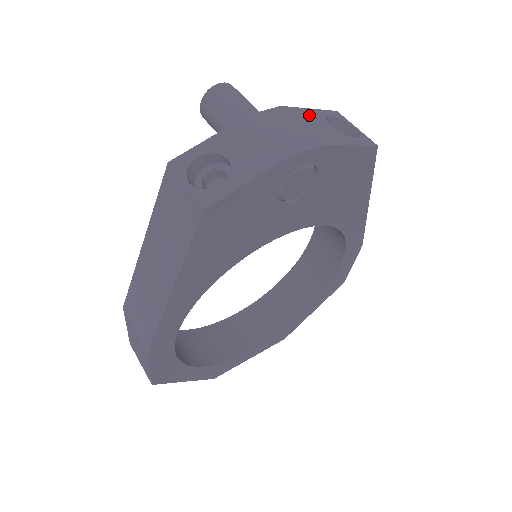
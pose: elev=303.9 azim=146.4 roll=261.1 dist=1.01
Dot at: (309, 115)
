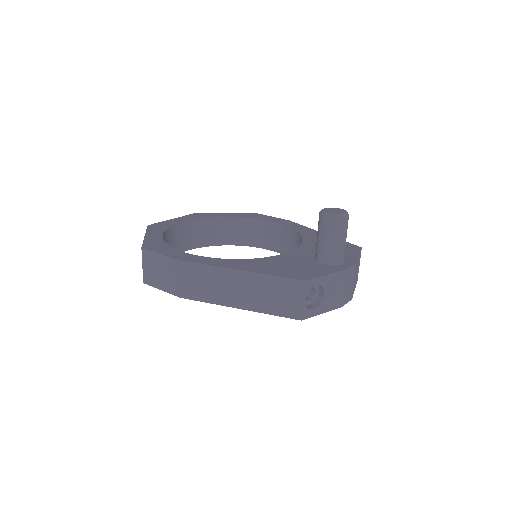
Dot at: (357, 265)
